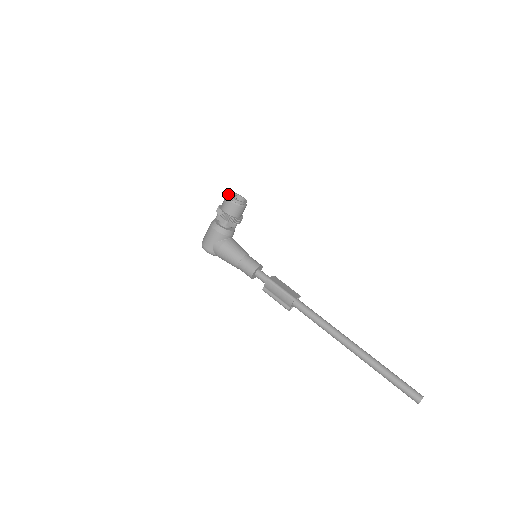
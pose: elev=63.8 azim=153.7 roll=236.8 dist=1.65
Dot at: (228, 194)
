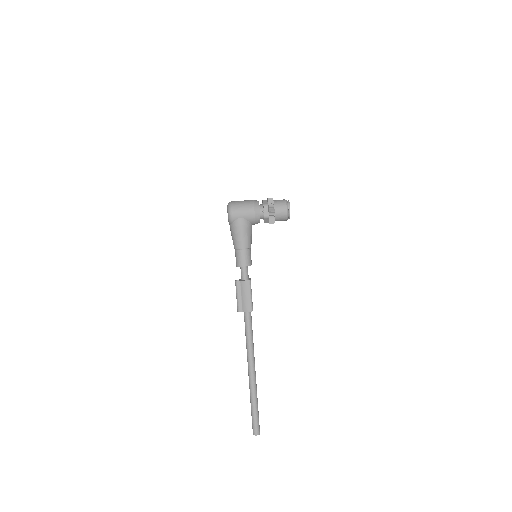
Dot at: (288, 201)
